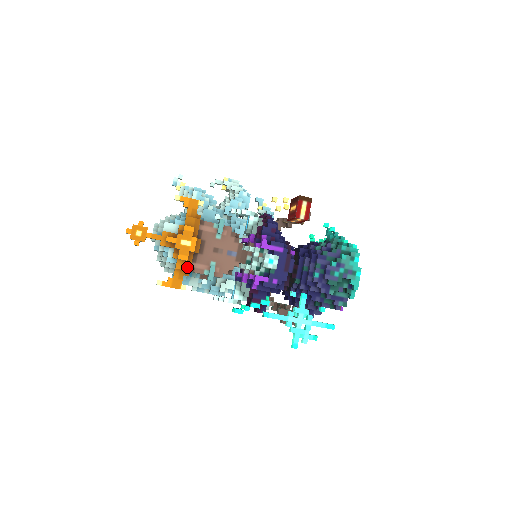
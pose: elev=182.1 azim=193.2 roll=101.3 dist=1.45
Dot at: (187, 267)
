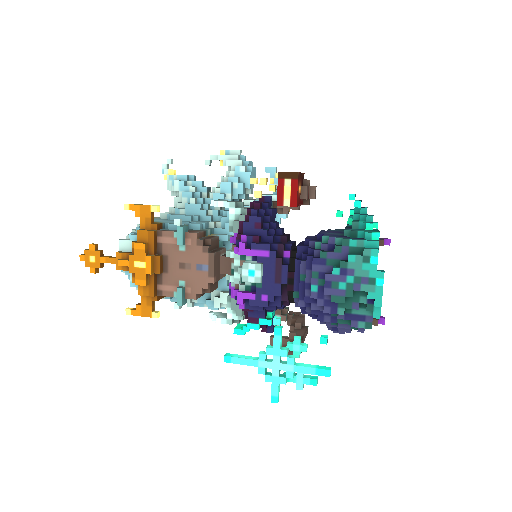
Dot at: (150, 292)
